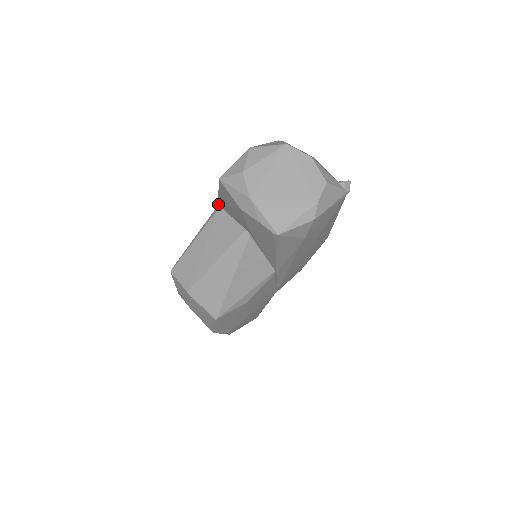
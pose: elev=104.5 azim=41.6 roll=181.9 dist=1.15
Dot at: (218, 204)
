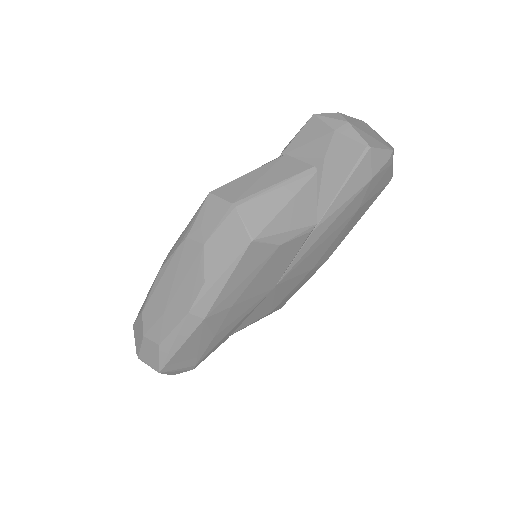
Dot at: (278, 157)
